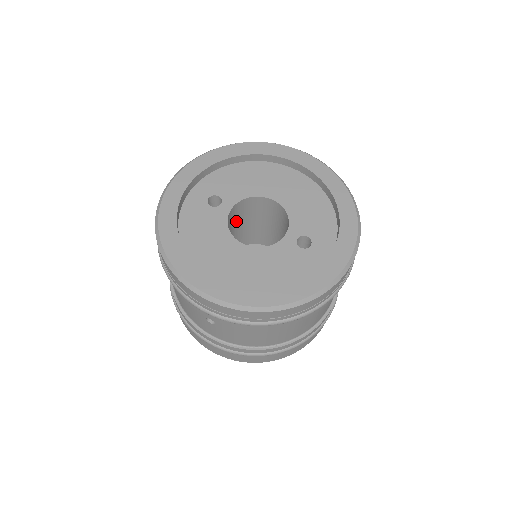
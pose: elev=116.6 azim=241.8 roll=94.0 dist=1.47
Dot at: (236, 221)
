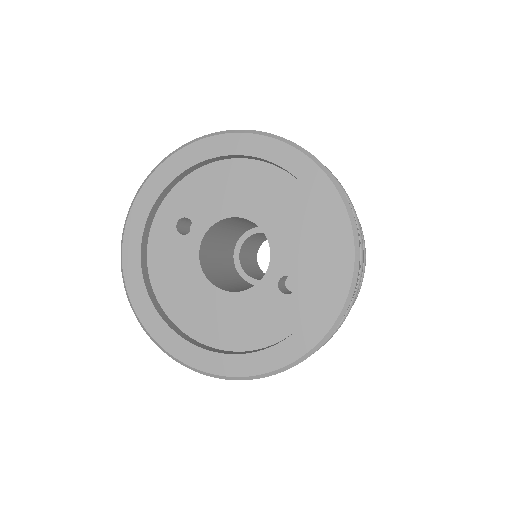
Dot at: (221, 231)
